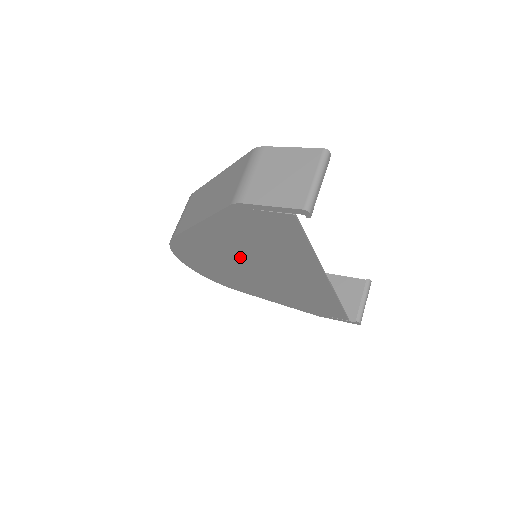
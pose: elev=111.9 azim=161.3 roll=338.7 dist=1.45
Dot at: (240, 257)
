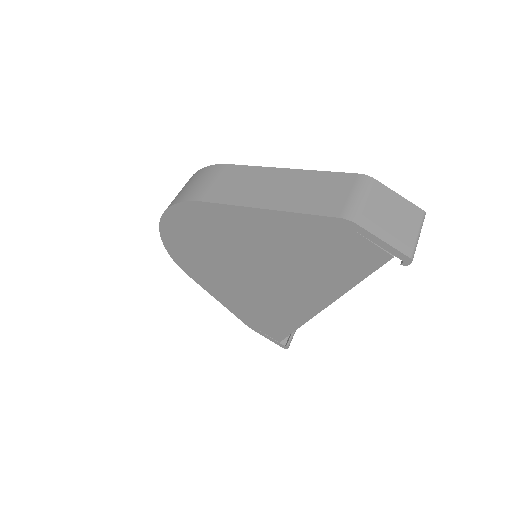
Dot at: (256, 254)
